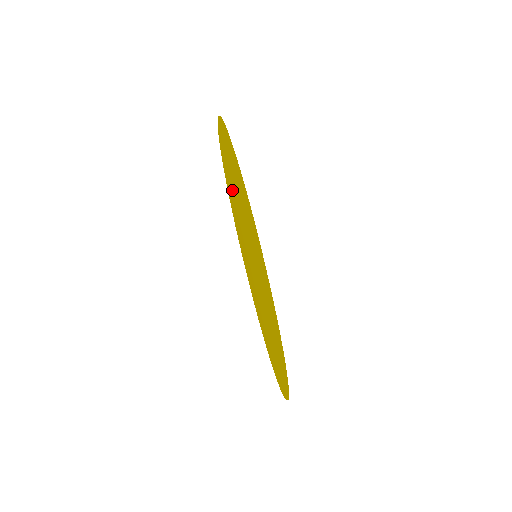
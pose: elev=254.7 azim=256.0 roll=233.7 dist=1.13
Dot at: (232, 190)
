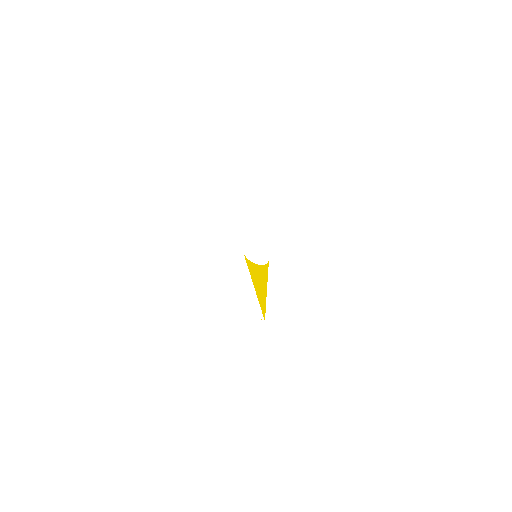
Dot at: occluded
